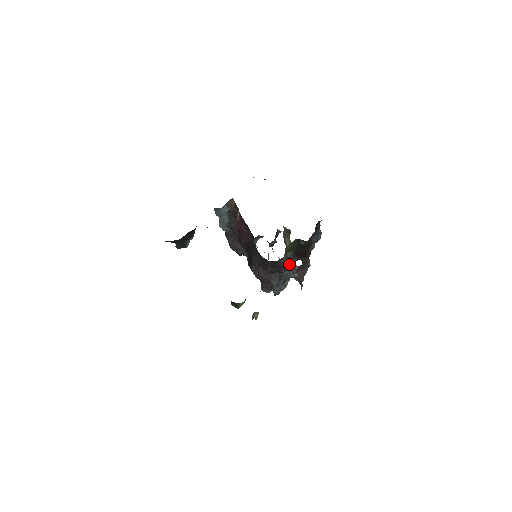
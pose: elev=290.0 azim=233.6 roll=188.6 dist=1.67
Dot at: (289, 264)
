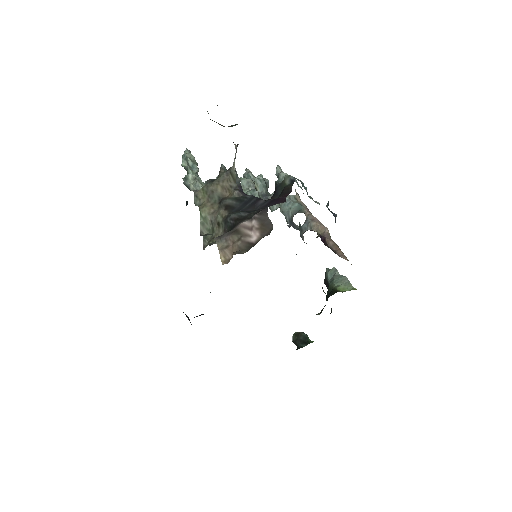
Dot at: occluded
